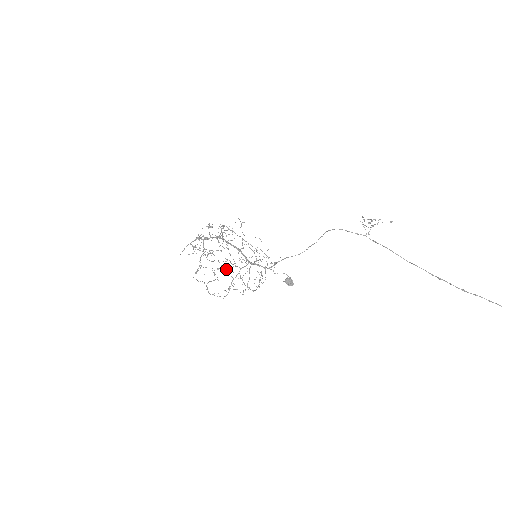
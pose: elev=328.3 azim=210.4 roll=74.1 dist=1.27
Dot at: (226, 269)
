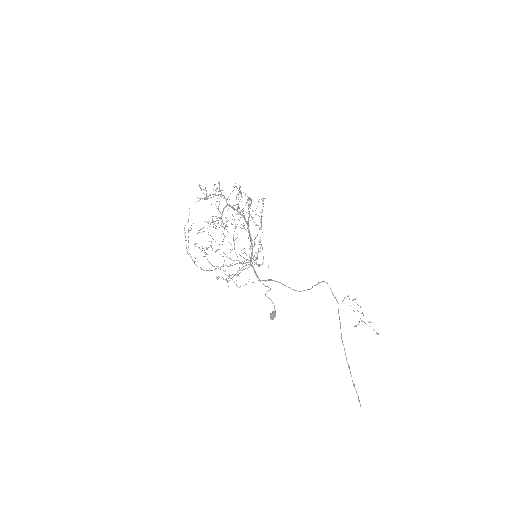
Dot at: occluded
